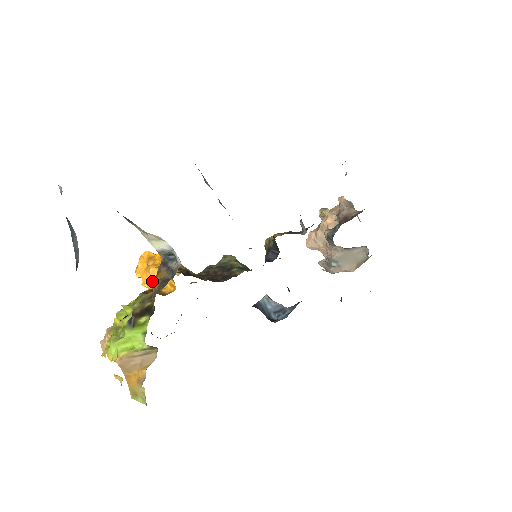
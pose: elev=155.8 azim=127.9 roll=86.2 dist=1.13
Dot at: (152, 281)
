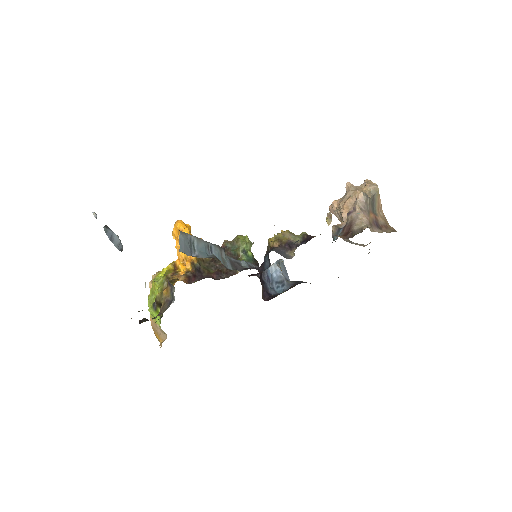
Dot at: (163, 292)
